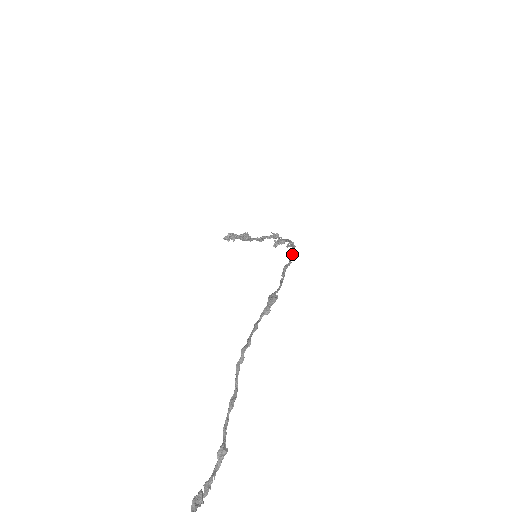
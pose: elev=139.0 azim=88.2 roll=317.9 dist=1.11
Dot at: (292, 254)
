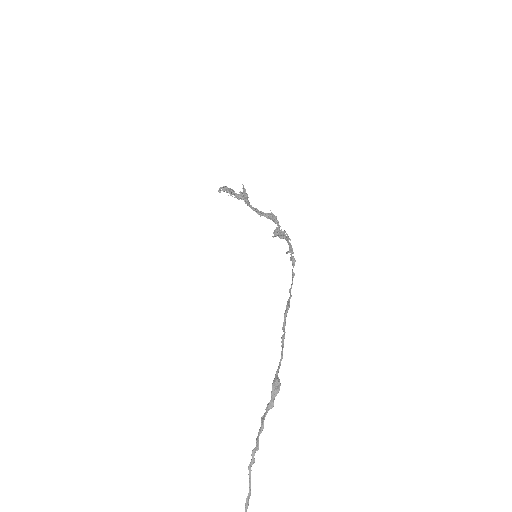
Dot at: (292, 279)
